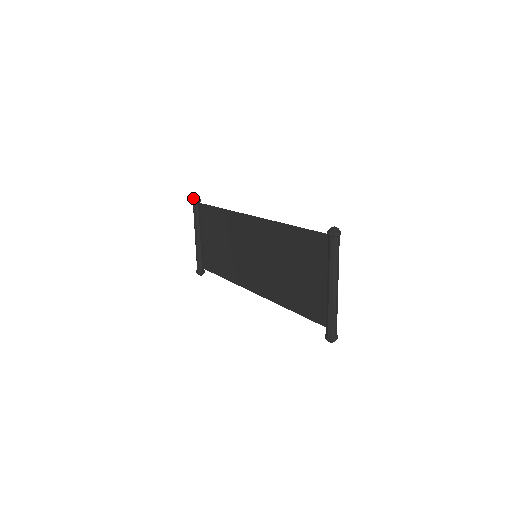
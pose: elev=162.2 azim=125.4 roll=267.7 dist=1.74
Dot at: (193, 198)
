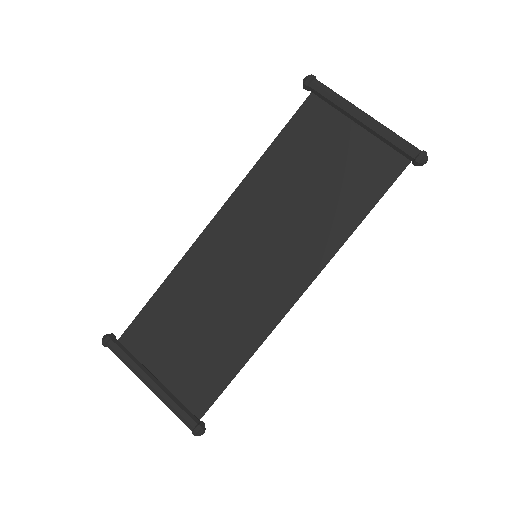
Dot at: (103, 338)
